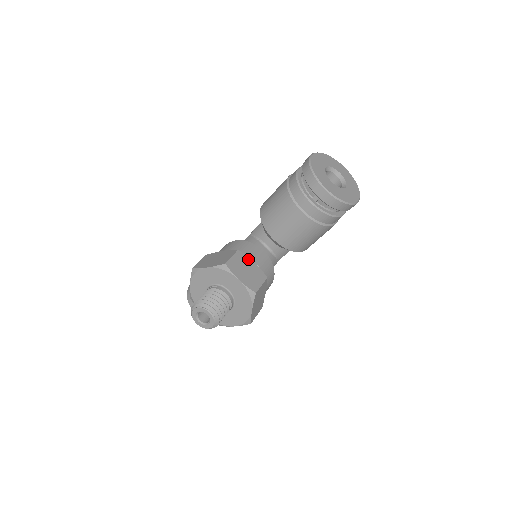
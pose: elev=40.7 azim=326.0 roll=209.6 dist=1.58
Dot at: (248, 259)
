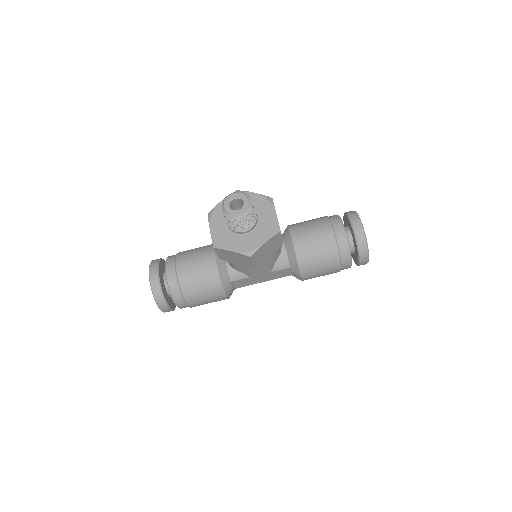
Dot at: occluded
